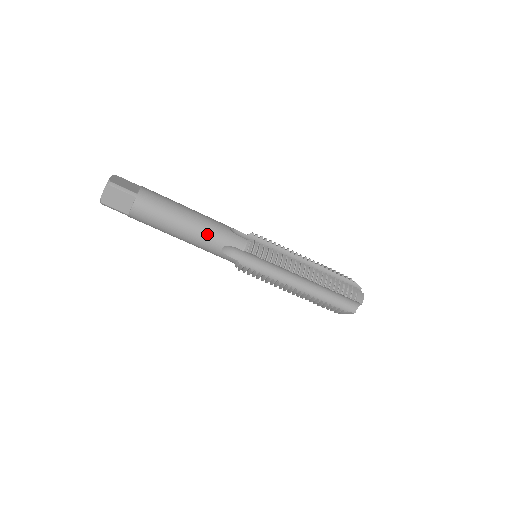
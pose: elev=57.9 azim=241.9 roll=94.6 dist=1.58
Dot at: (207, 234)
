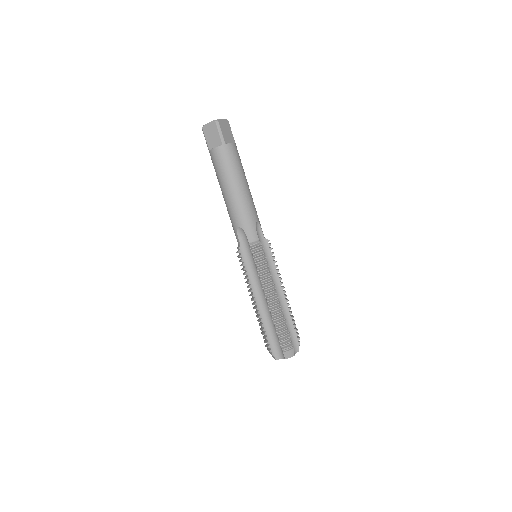
Dot at: (239, 209)
